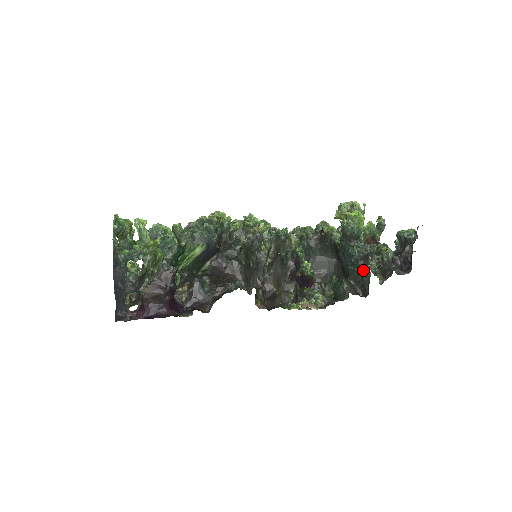
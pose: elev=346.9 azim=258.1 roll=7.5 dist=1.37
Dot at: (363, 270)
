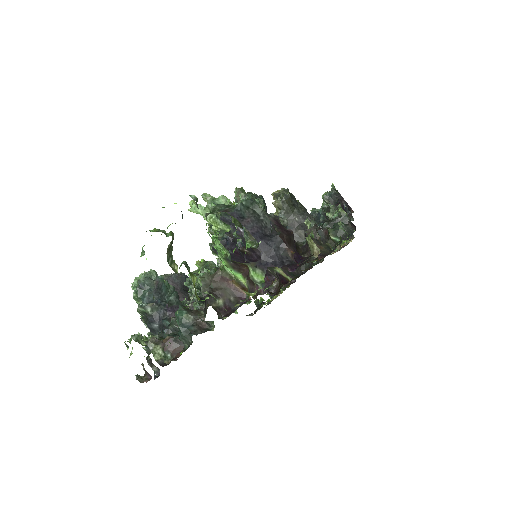
Dot at: (336, 218)
